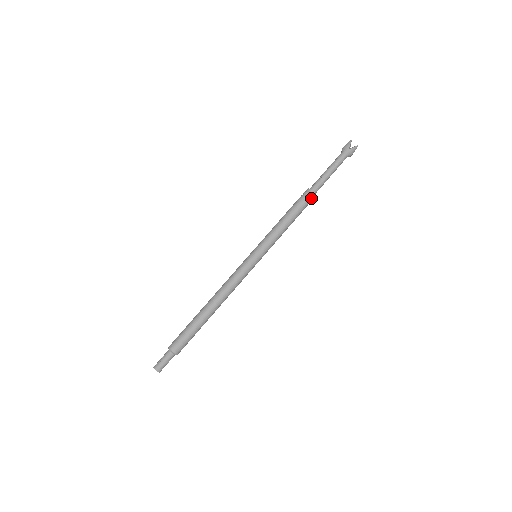
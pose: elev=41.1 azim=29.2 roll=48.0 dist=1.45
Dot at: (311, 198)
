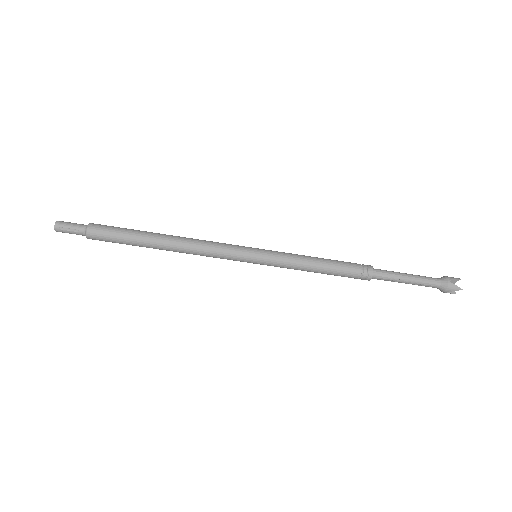
Dot at: (361, 279)
